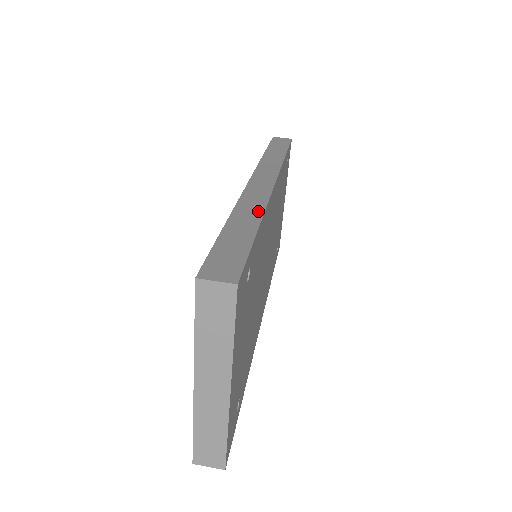
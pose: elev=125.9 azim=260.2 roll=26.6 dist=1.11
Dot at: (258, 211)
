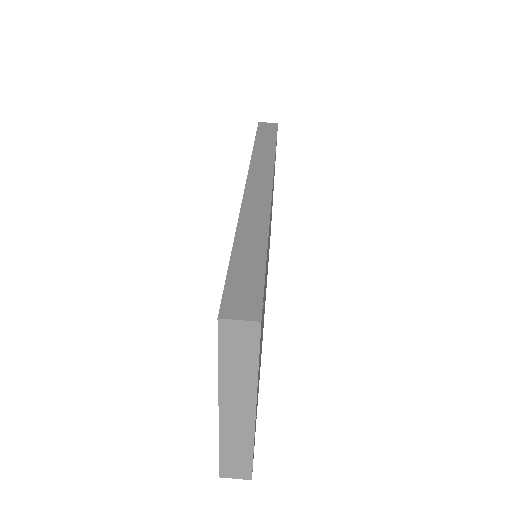
Dot at: (263, 224)
